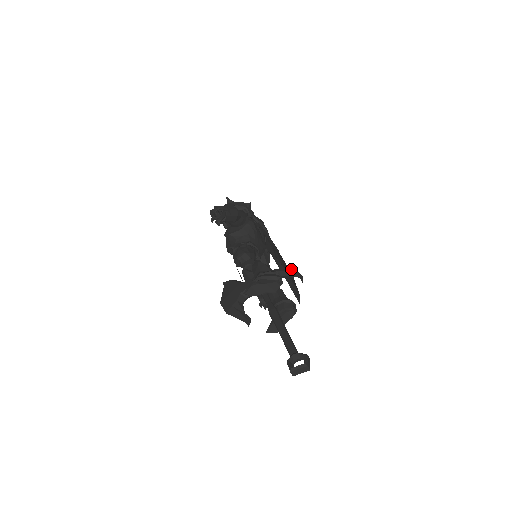
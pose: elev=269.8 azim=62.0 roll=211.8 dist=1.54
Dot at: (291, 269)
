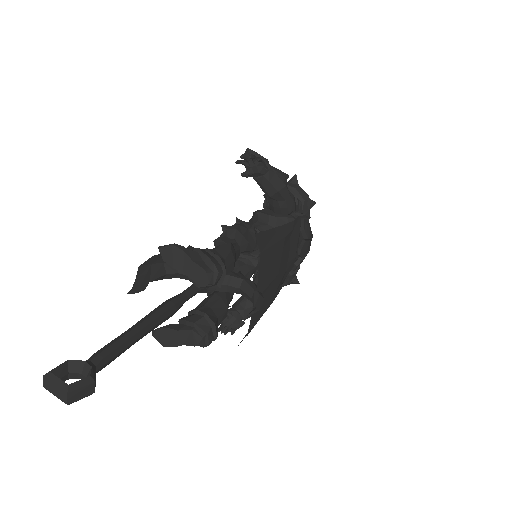
Dot at: (260, 291)
